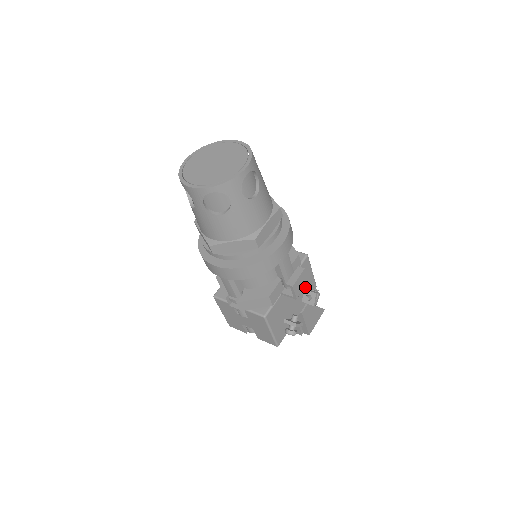
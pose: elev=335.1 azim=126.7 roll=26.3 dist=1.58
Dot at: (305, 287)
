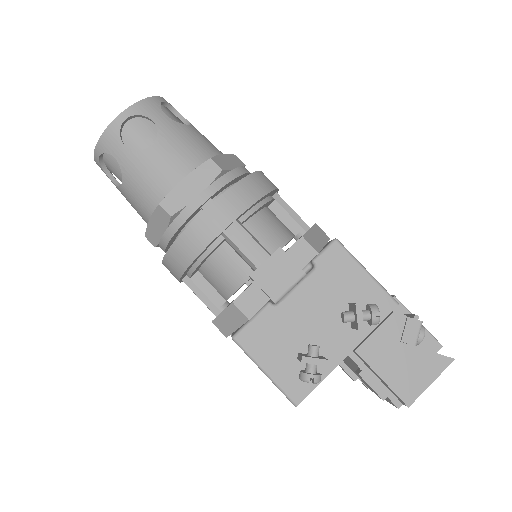
Dot at: (352, 300)
